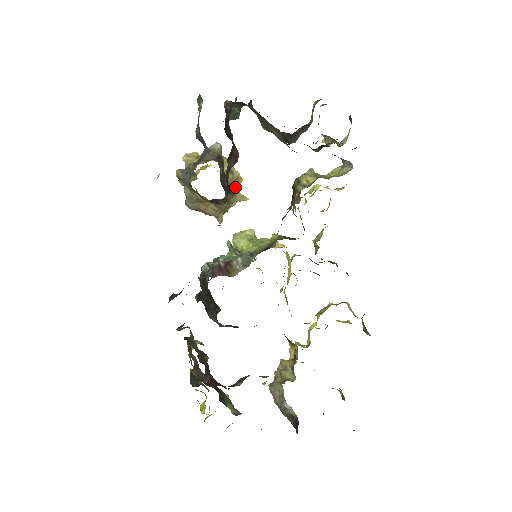
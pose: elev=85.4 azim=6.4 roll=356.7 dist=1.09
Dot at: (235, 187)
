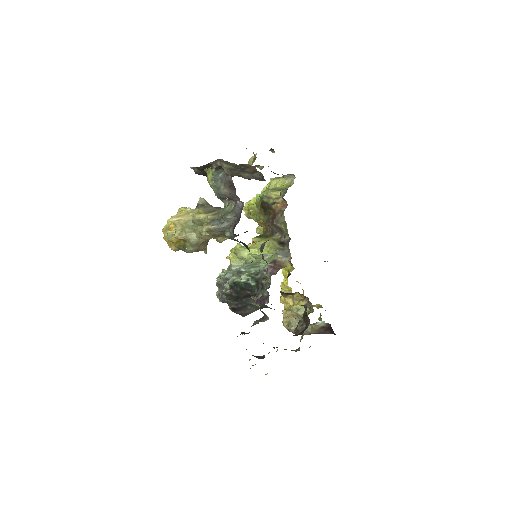
Dot at: occluded
